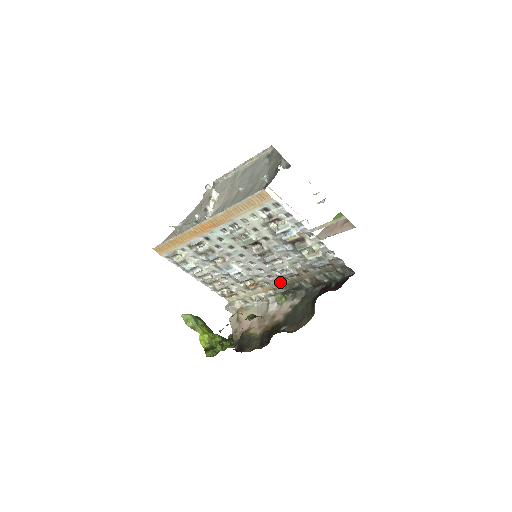
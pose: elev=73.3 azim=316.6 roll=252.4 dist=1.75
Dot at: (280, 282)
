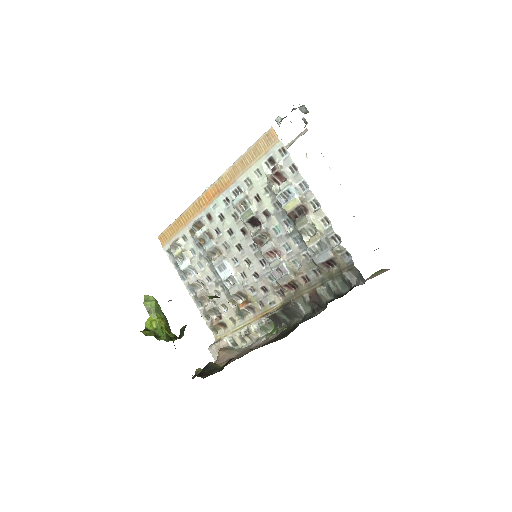
Dot at: (275, 302)
